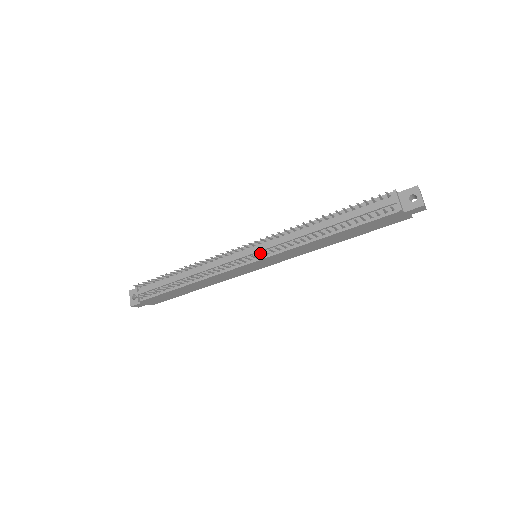
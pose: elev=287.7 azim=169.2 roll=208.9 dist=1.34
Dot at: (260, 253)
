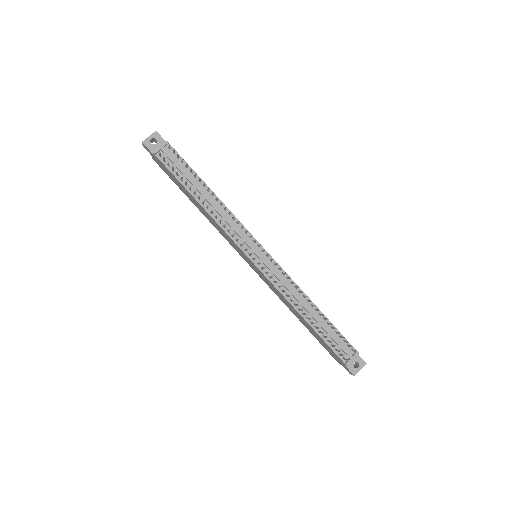
Dot at: (263, 265)
